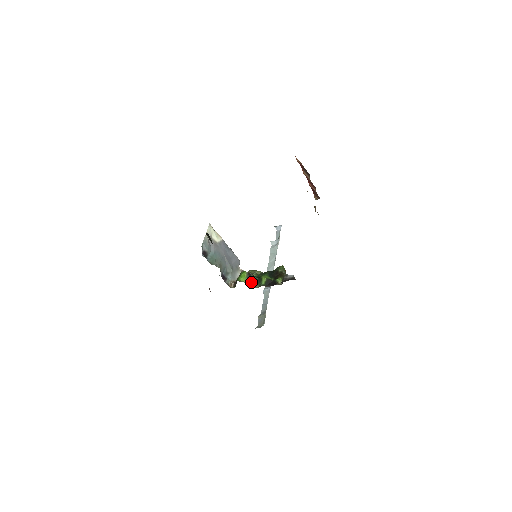
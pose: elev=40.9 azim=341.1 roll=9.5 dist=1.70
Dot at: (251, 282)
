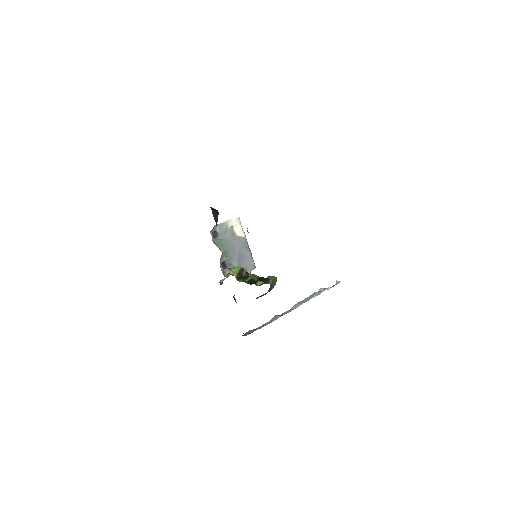
Dot at: (239, 276)
